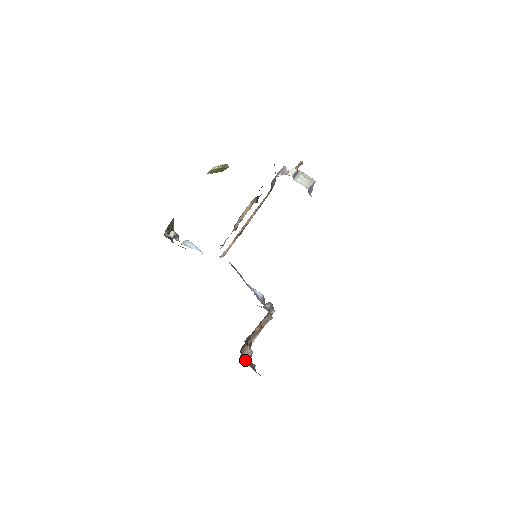
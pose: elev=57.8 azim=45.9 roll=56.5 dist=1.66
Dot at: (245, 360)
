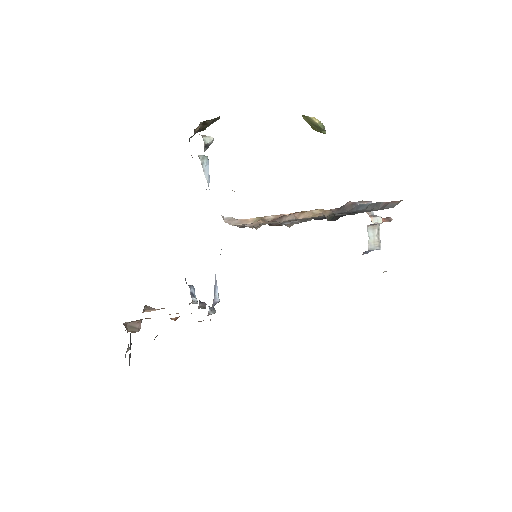
Dot at: (130, 344)
